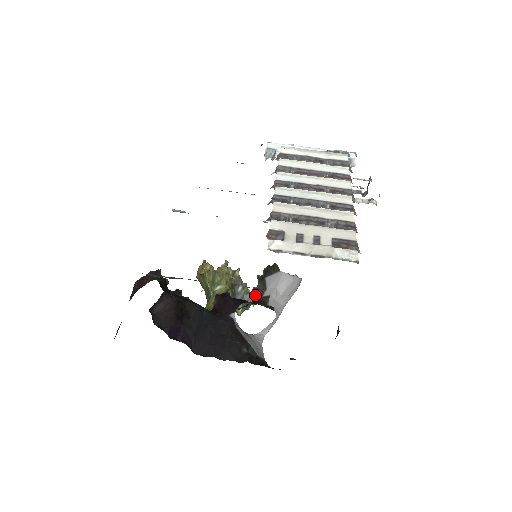
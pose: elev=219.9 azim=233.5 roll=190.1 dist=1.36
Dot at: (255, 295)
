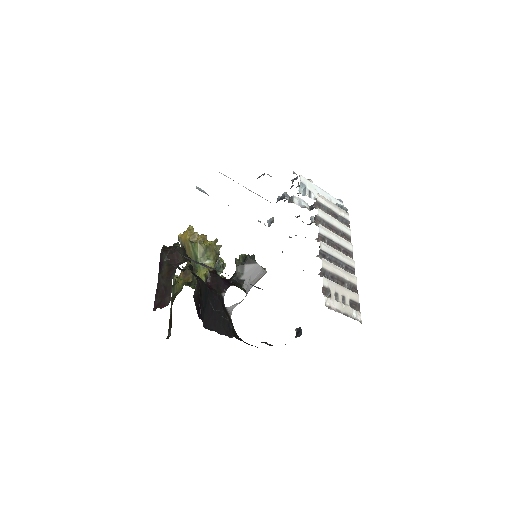
Dot at: (222, 267)
